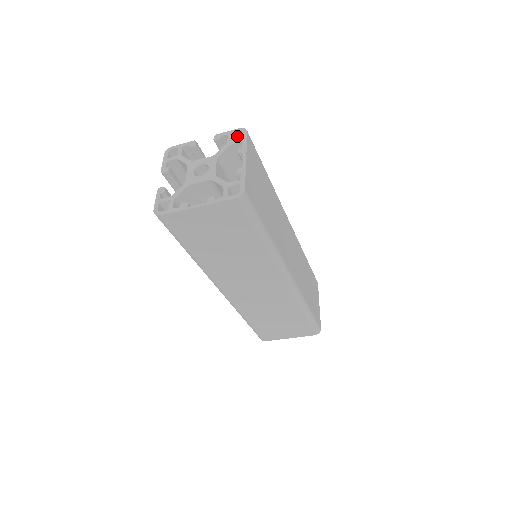
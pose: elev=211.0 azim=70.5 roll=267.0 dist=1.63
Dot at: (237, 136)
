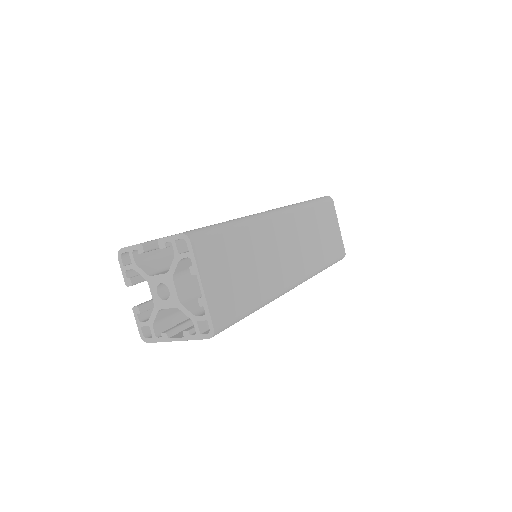
Dot at: occluded
